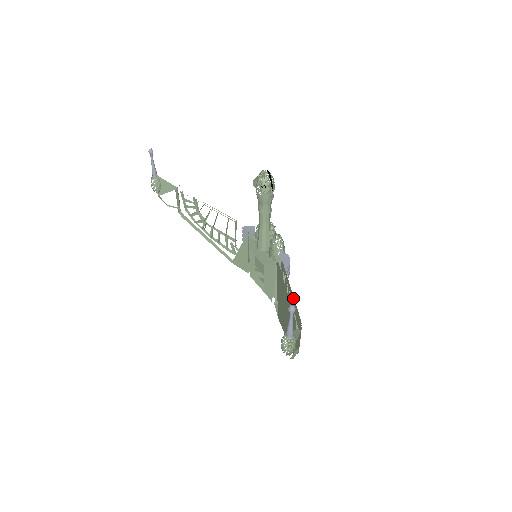
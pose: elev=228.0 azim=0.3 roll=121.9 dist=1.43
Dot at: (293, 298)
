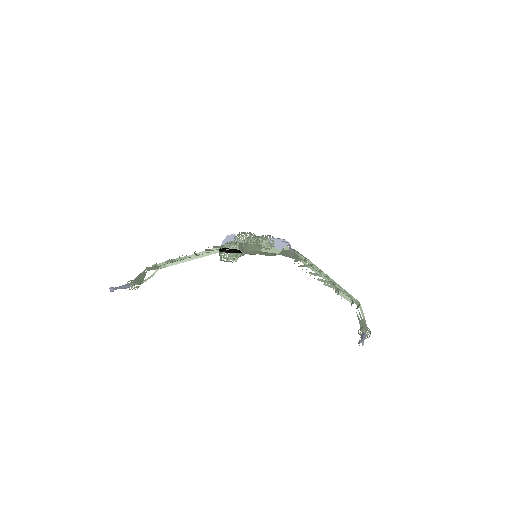
Dot at: occluded
